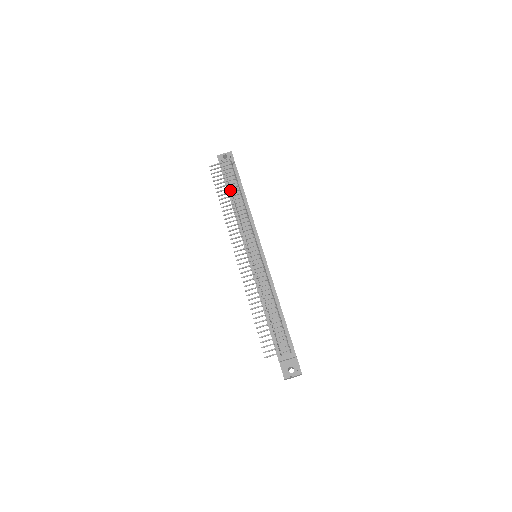
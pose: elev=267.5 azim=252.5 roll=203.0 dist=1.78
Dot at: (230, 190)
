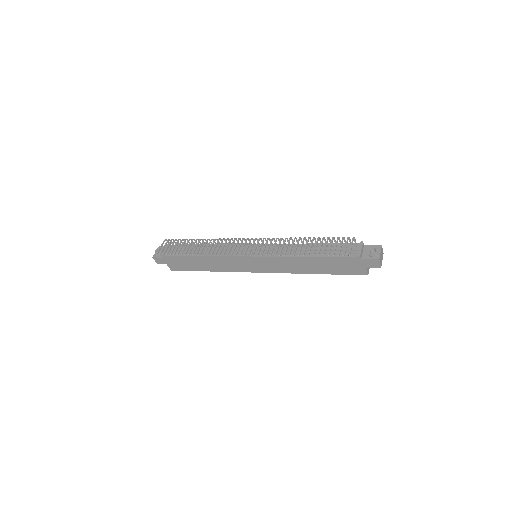
Dot at: (187, 254)
